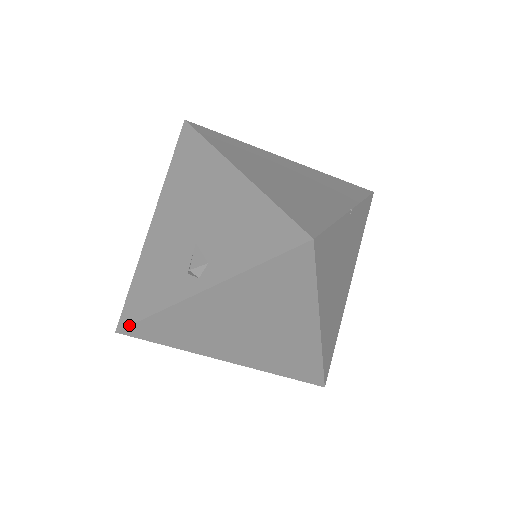
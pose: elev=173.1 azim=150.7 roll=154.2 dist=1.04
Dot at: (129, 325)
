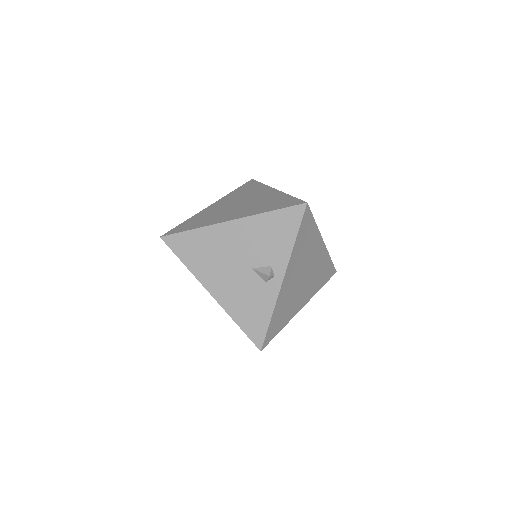
Dot at: (264, 338)
